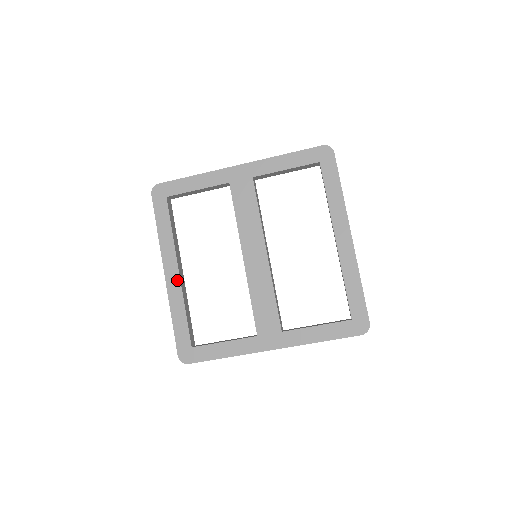
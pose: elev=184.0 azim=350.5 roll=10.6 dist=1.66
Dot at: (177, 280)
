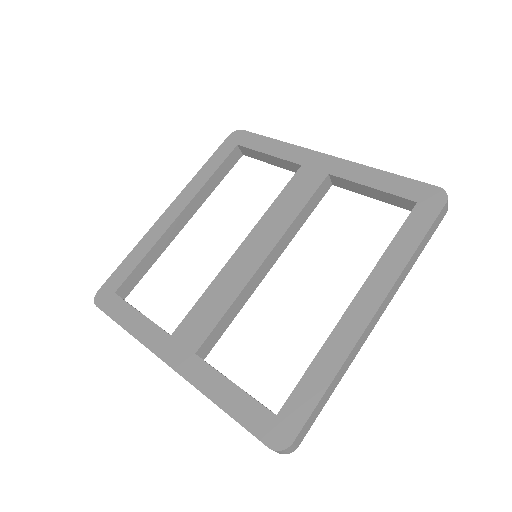
Dot at: (170, 222)
